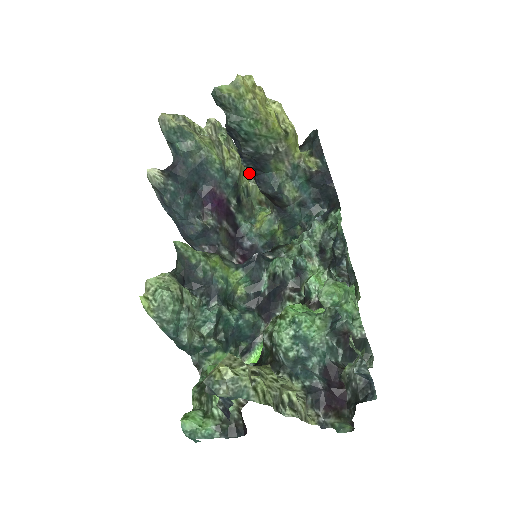
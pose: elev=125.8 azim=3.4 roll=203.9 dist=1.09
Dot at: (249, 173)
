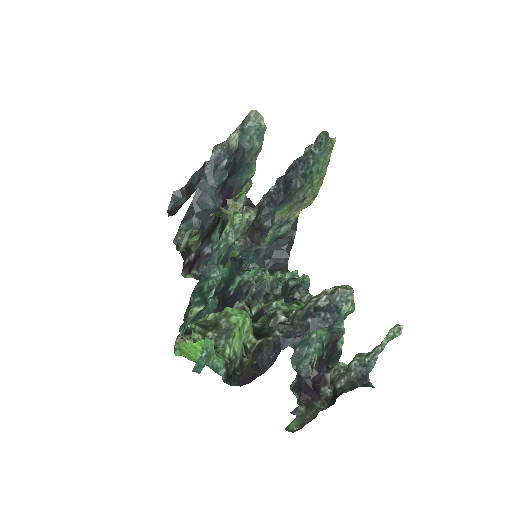
Dot at: occluded
